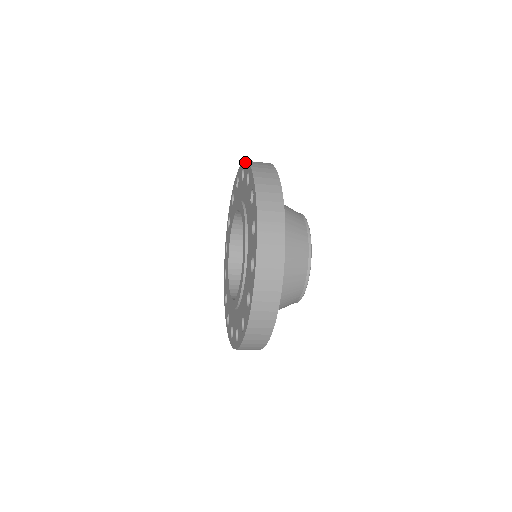
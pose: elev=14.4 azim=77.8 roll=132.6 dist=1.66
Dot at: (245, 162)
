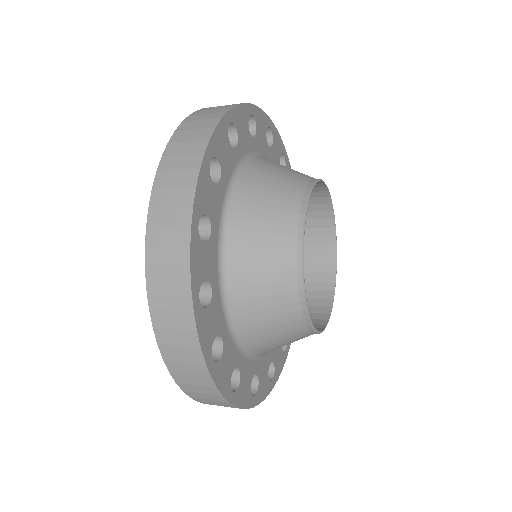
Dot at: occluded
